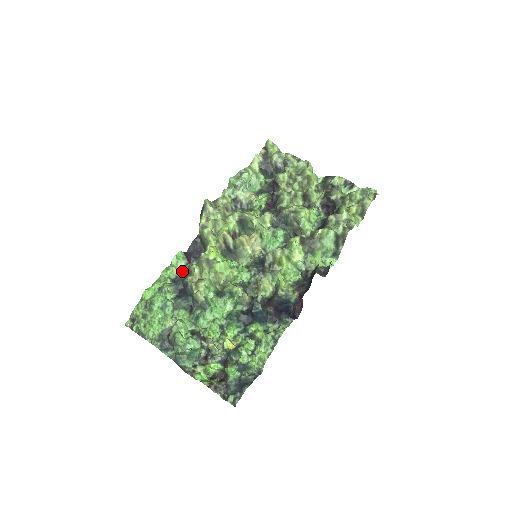
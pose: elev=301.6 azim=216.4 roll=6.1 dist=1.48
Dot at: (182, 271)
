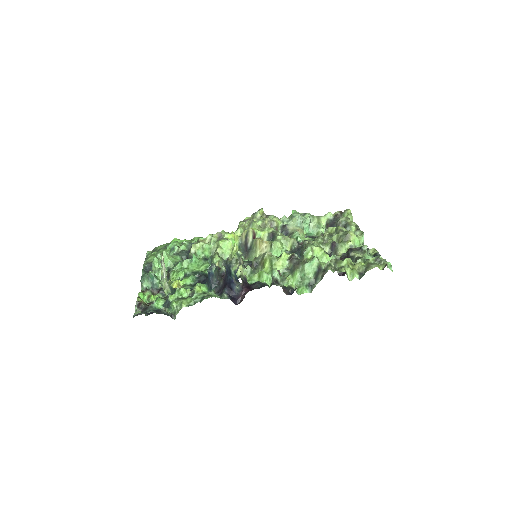
Dot at: occluded
